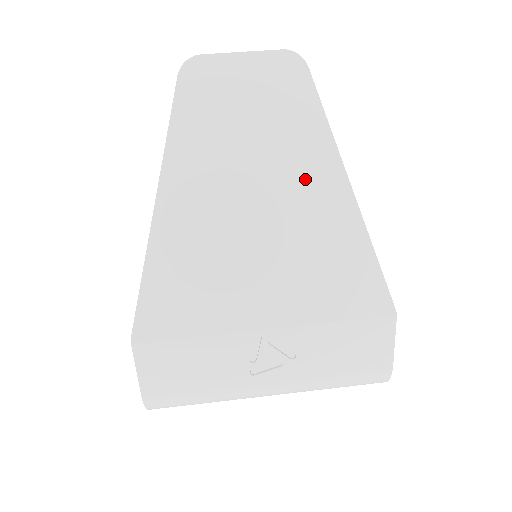
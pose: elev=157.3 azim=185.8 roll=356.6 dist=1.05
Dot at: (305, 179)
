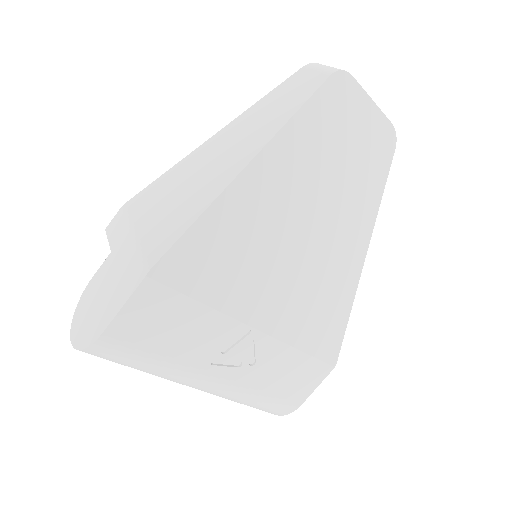
Dot at: (349, 226)
